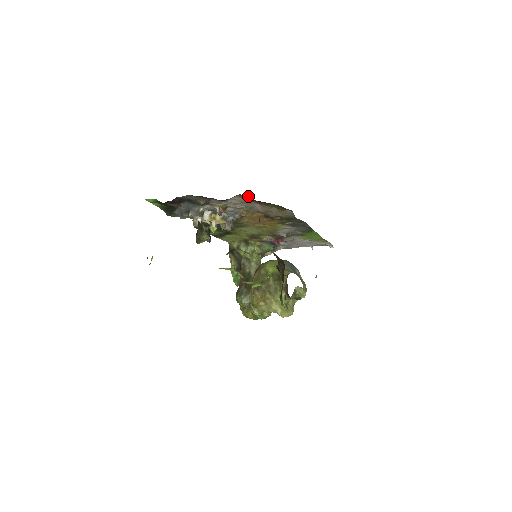
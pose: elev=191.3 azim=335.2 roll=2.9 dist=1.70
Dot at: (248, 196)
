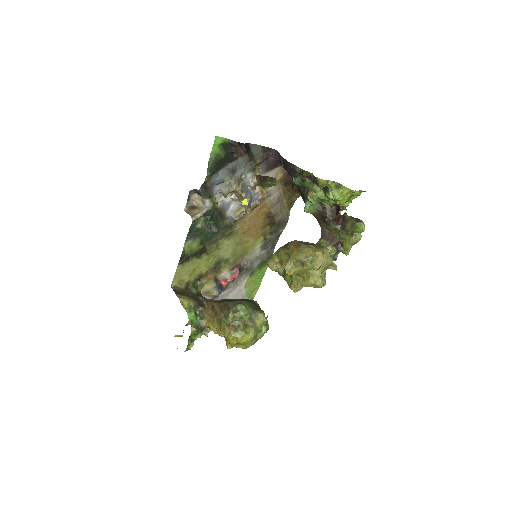
Dot at: occluded
